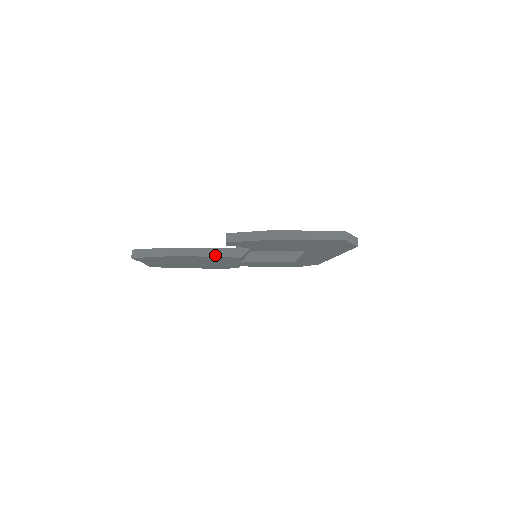
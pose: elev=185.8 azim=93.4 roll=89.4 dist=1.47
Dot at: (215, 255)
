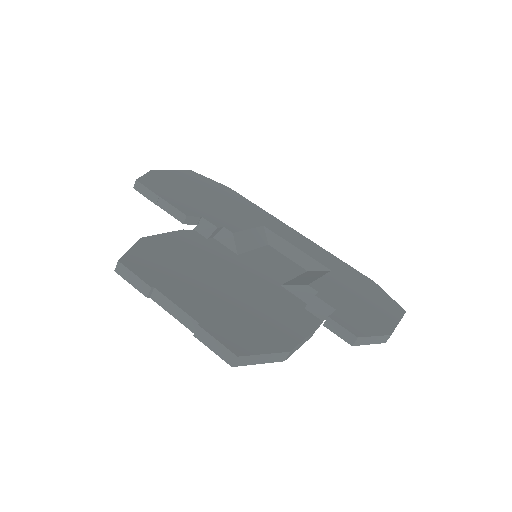
Dot at: (310, 337)
